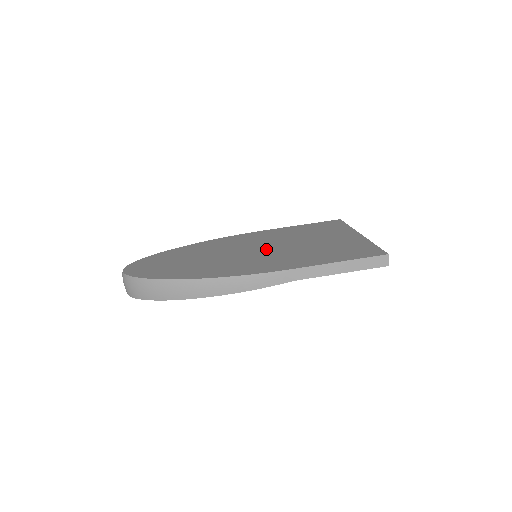
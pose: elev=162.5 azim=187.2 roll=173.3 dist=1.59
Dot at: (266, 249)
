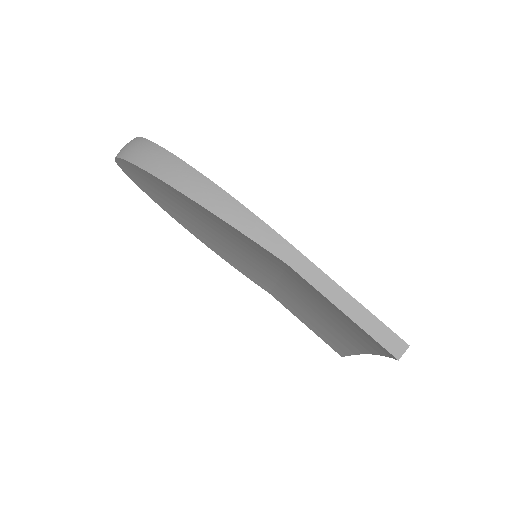
Dot at: occluded
